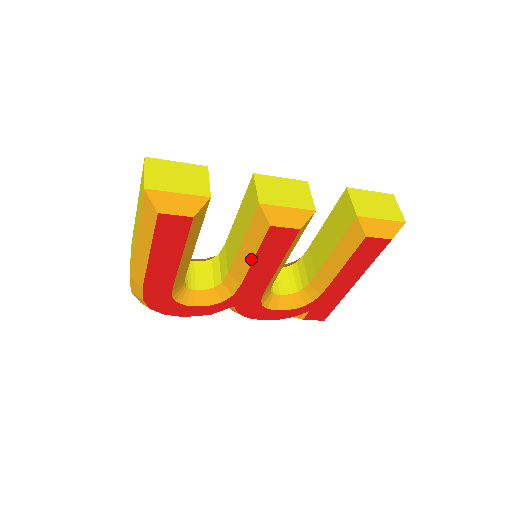
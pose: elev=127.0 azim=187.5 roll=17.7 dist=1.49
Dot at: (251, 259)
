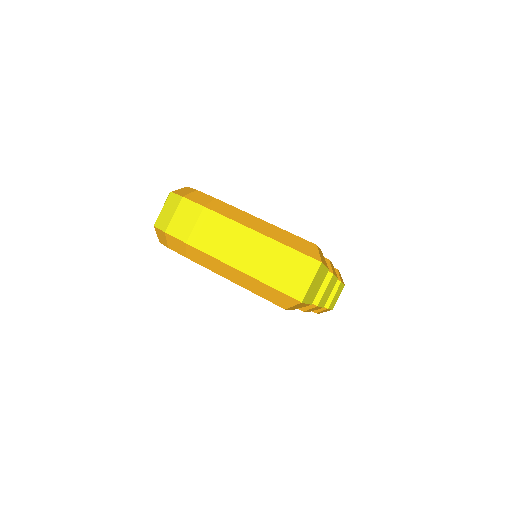
Dot at: occluded
